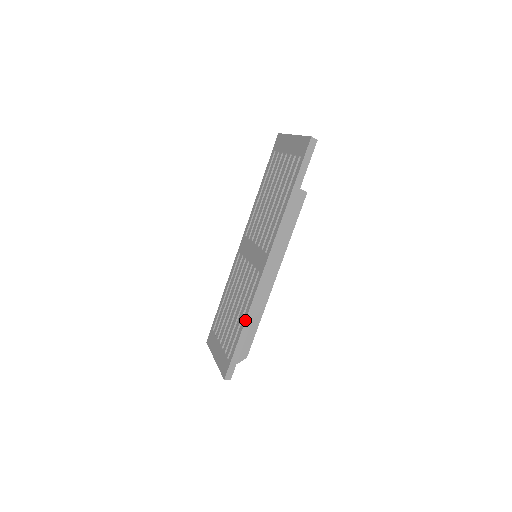
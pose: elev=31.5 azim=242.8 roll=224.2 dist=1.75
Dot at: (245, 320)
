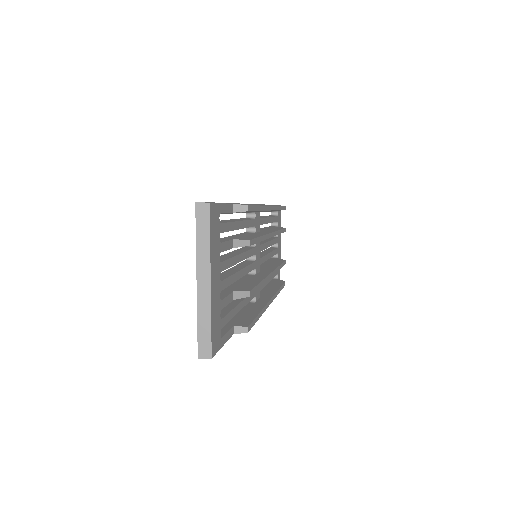
Dot at: occluded
